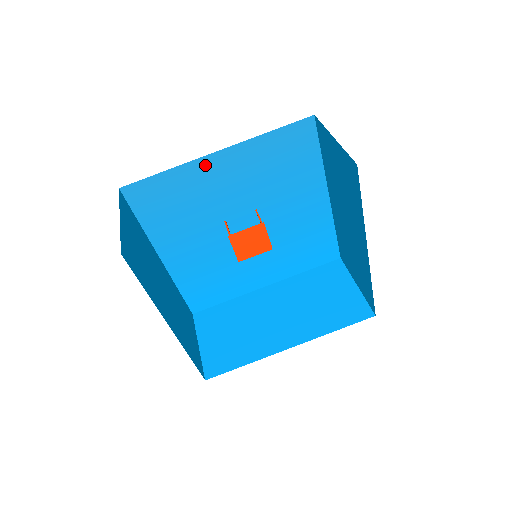
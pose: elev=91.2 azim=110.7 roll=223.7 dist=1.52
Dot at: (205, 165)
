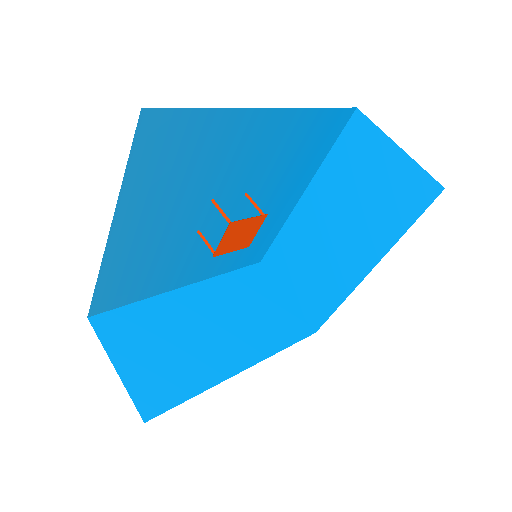
Dot at: (117, 247)
